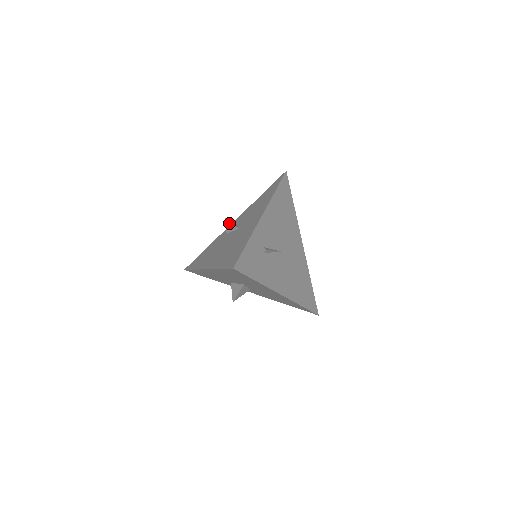
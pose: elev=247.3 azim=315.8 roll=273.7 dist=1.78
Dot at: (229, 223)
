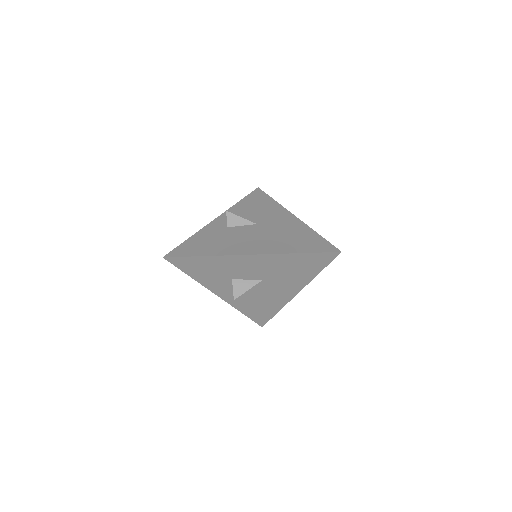
Dot at: (235, 216)
